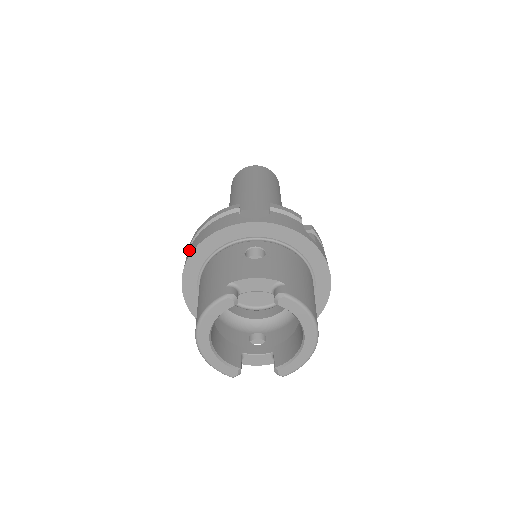
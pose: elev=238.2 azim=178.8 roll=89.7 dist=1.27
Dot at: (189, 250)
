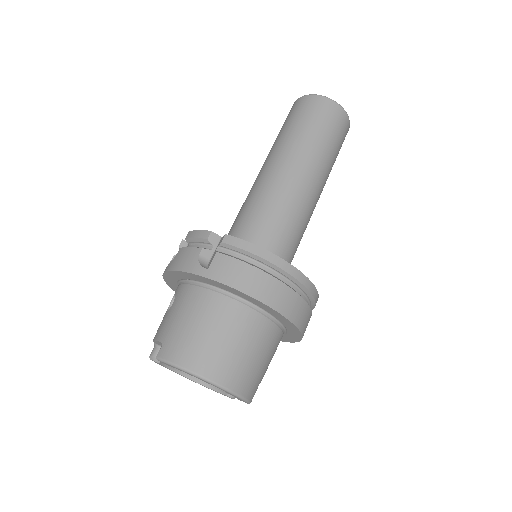
Dot at: occluded
